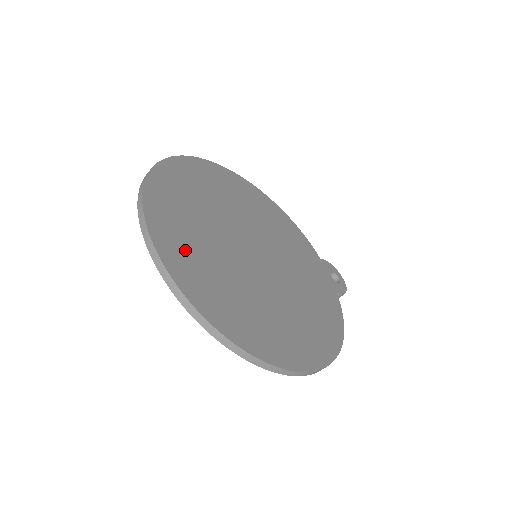
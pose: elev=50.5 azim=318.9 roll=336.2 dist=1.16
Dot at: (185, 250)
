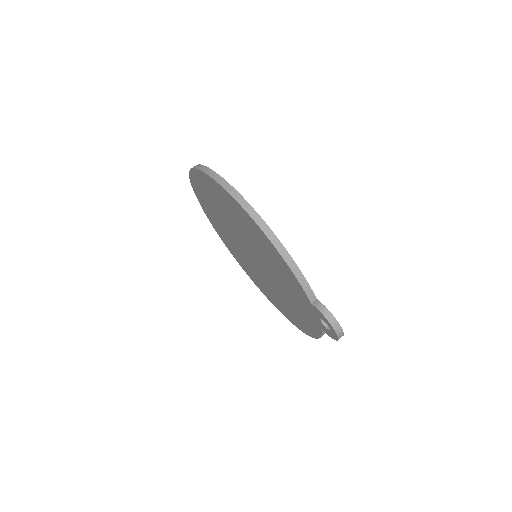
Dot at: occluded
